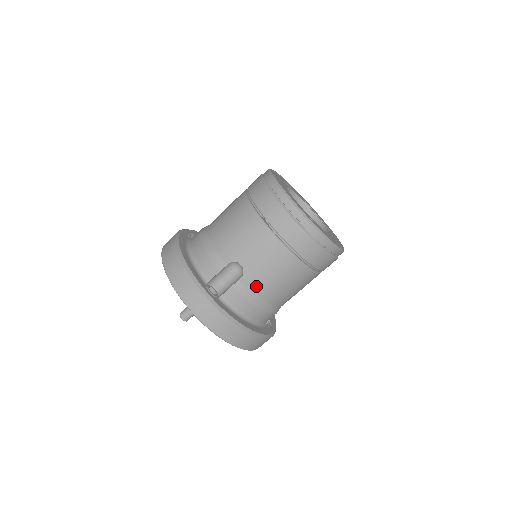
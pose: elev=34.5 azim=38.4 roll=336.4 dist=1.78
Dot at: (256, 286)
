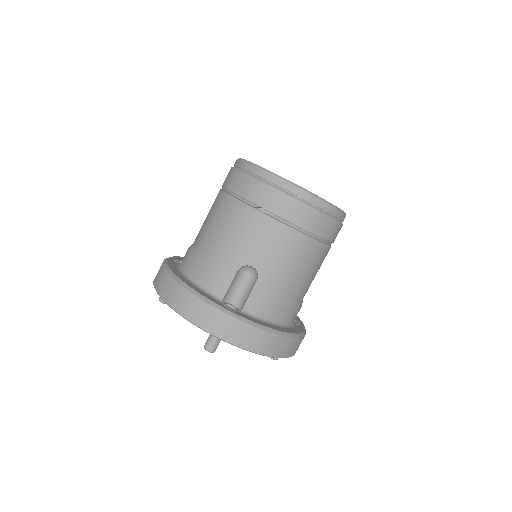
Dot at: (276, 283)
